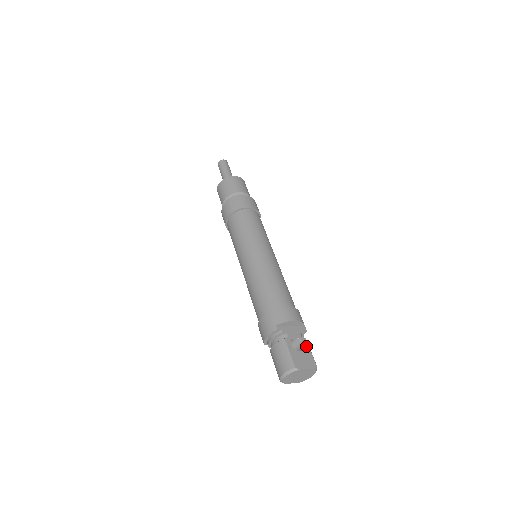
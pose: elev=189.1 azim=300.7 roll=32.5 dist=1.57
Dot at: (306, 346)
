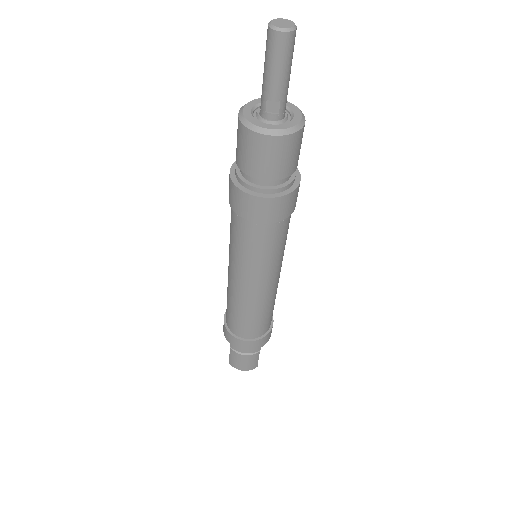
Dot at: occluded
